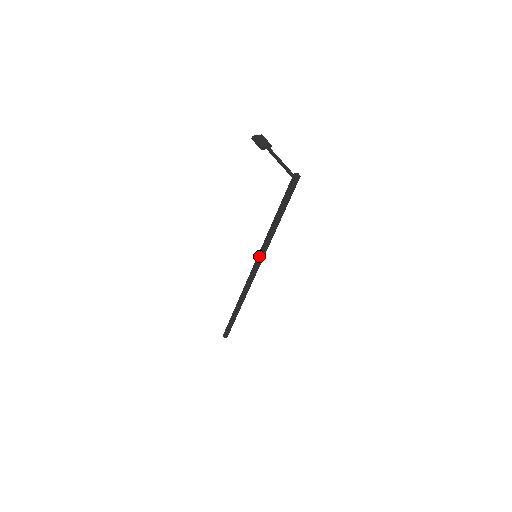
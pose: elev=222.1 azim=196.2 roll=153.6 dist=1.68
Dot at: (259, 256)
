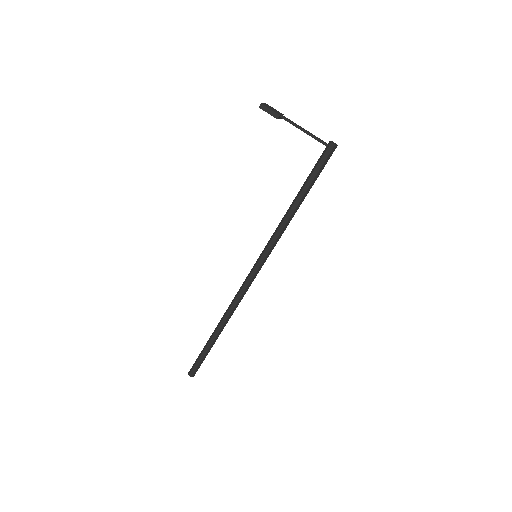
Dot at: (265, 254)
